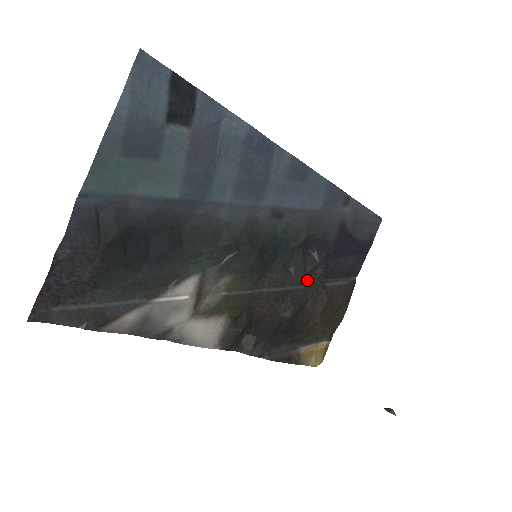
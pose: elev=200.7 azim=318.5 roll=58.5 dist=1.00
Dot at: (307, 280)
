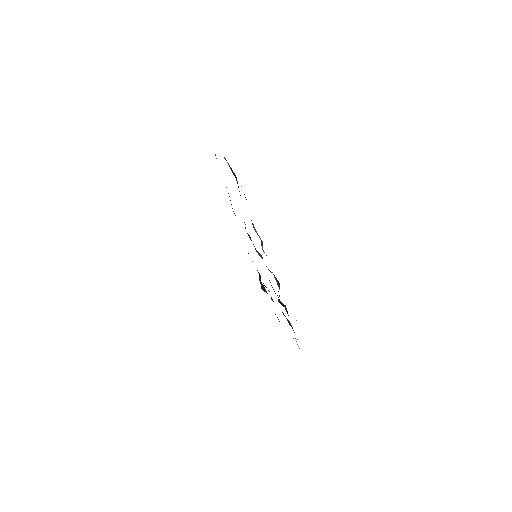
Dot at: occluded
